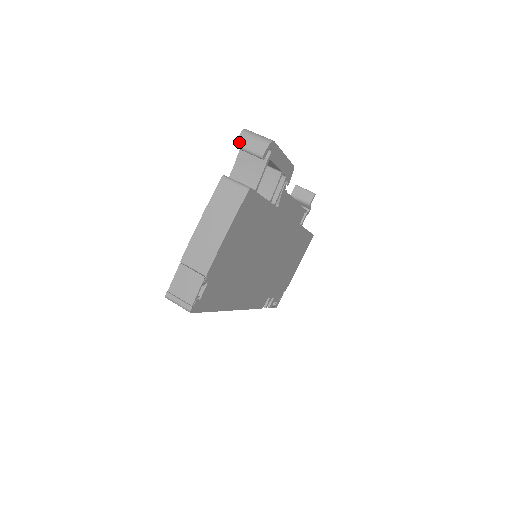
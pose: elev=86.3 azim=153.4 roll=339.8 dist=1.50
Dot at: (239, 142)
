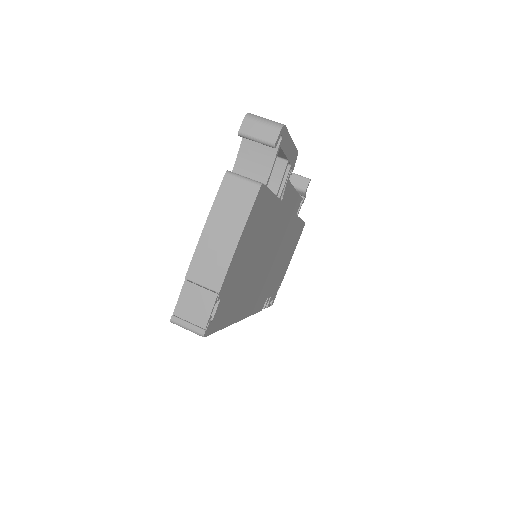
Dot at: (243, 129)
